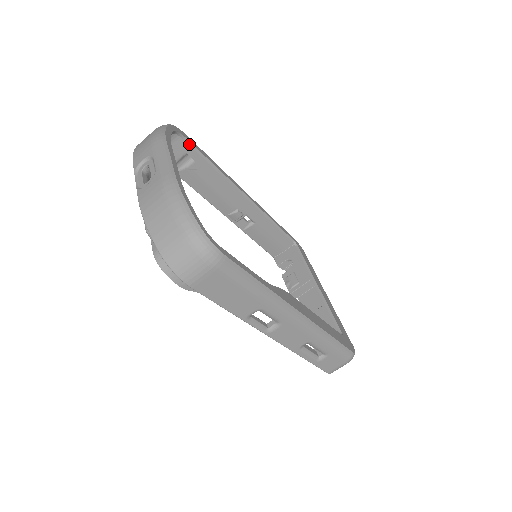
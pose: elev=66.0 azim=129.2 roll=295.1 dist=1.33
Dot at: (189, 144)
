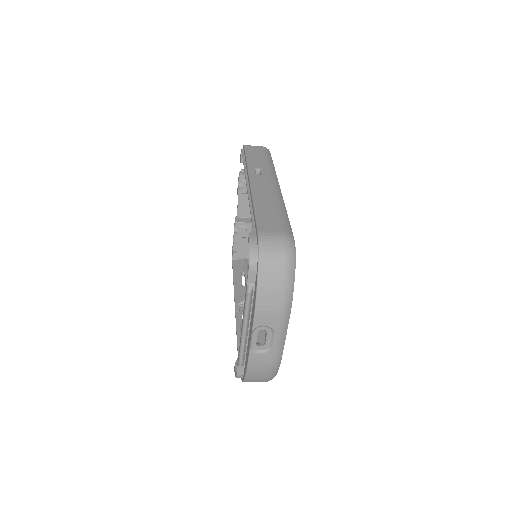
Dot at: occluded
